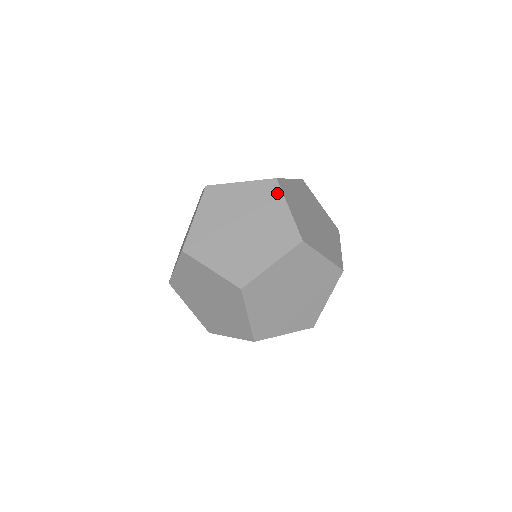
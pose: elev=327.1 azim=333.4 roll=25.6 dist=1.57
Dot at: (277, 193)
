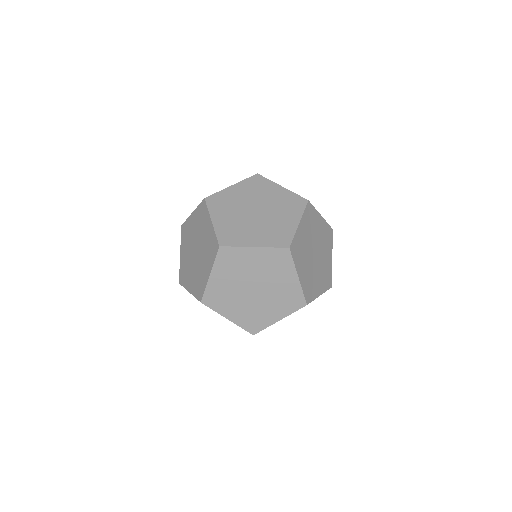
Dot at: (266, 181)
